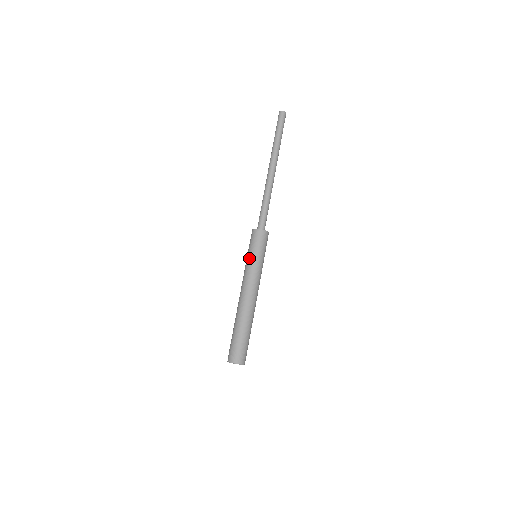
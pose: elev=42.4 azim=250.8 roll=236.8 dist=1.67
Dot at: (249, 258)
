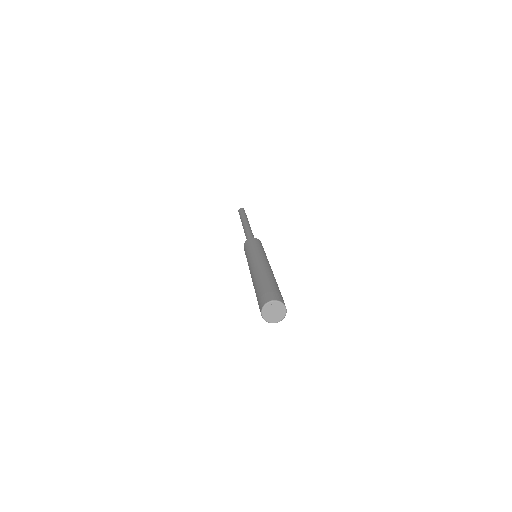
Dot at: occluded
